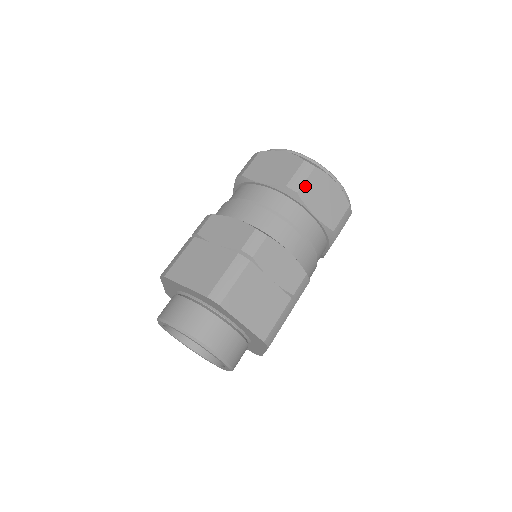
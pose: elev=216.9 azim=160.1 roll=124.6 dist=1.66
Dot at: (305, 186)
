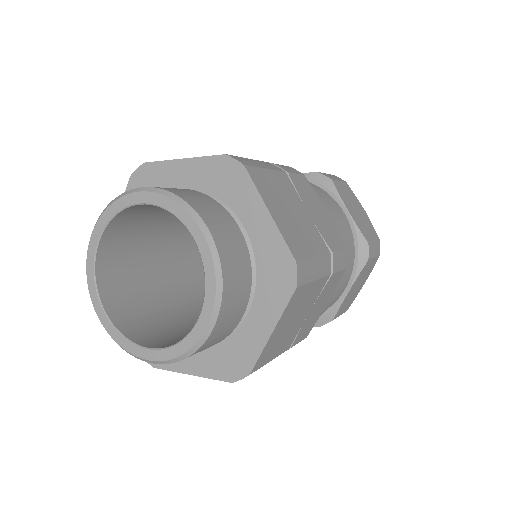
Dot at: (338, 183)
